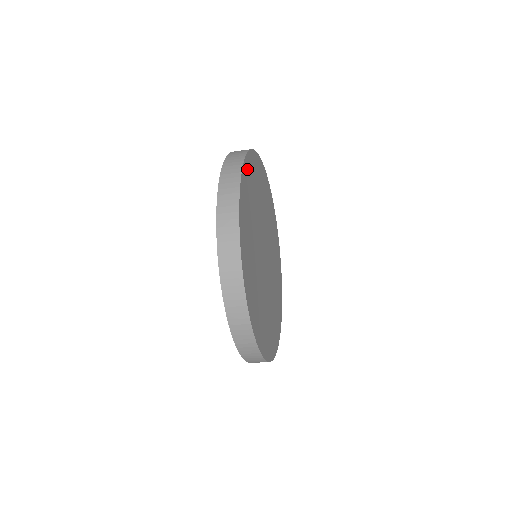
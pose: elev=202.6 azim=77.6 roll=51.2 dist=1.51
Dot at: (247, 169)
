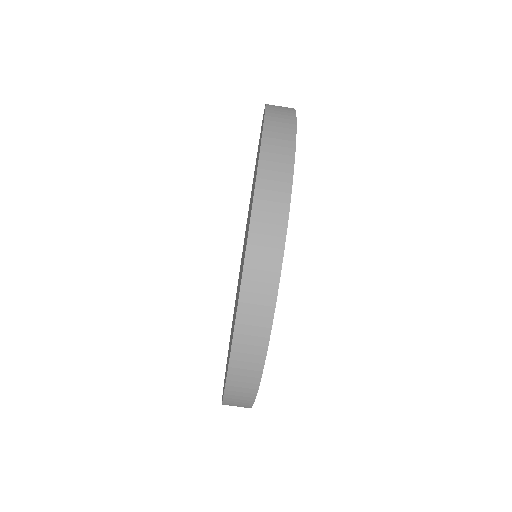
Dot at: occluded
